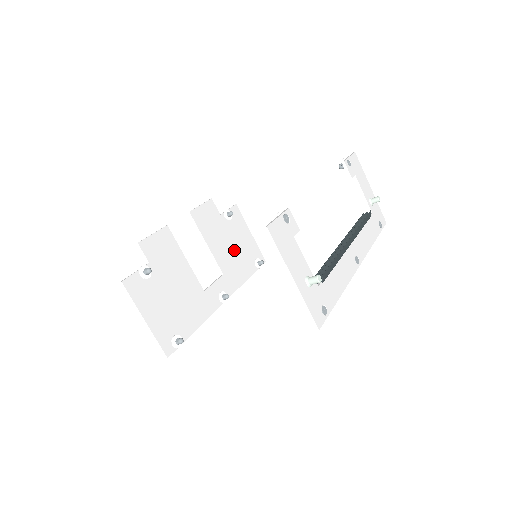
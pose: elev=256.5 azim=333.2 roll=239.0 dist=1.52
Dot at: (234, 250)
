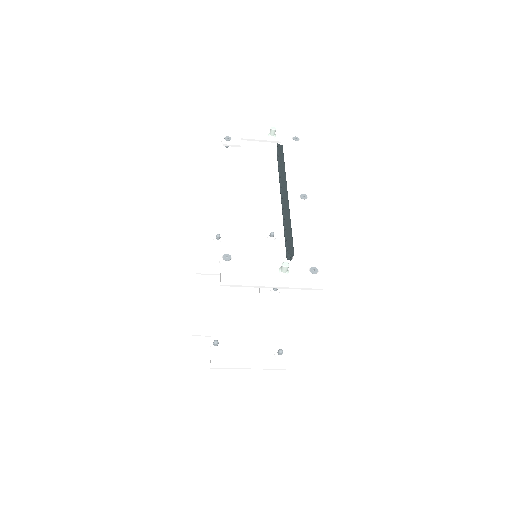
Dot at: (248, 252)
